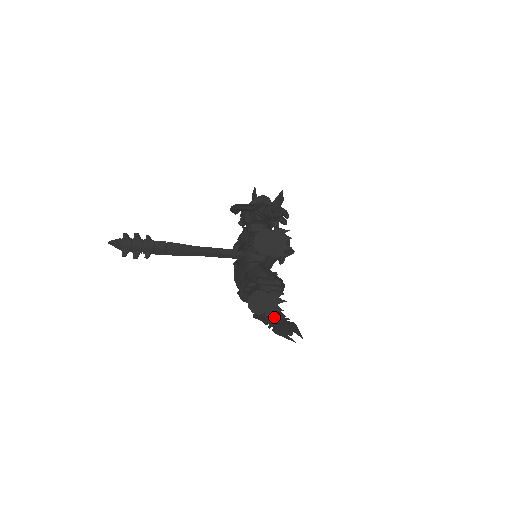
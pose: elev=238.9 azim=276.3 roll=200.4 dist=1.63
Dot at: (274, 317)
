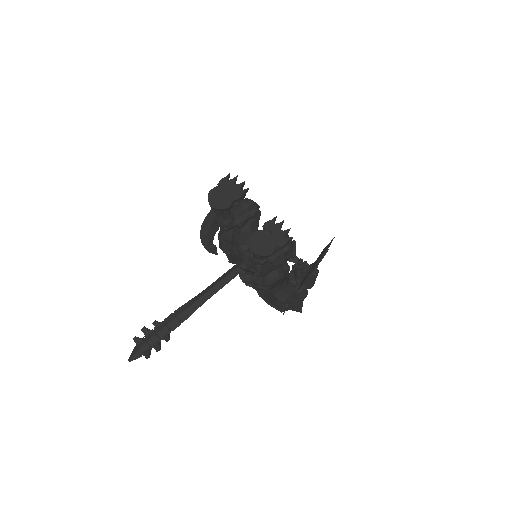
Dot at: (308, 267)
